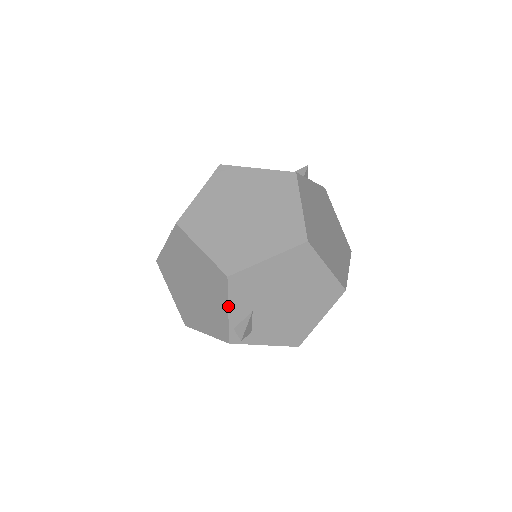
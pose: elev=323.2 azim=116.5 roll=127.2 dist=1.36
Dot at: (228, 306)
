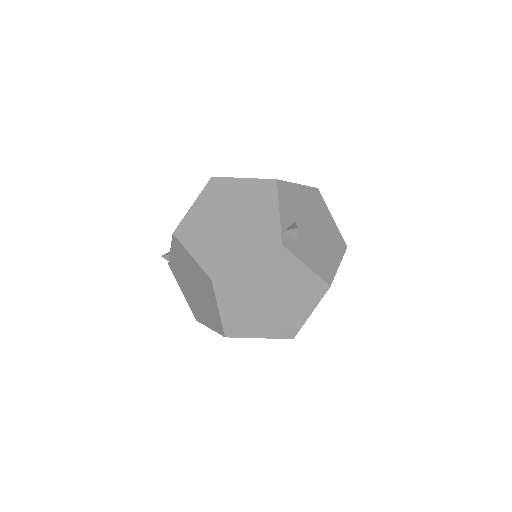
Dot at: (279, 205)
